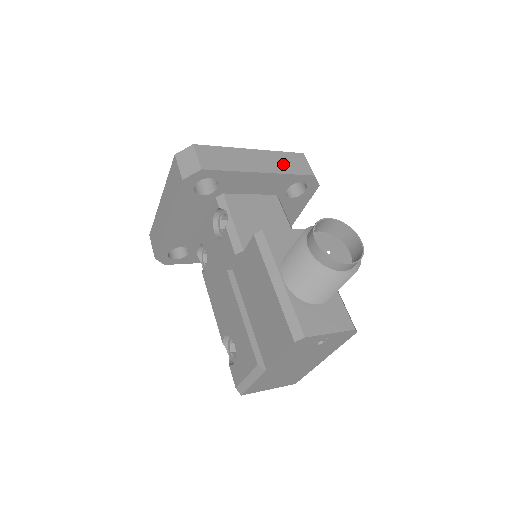
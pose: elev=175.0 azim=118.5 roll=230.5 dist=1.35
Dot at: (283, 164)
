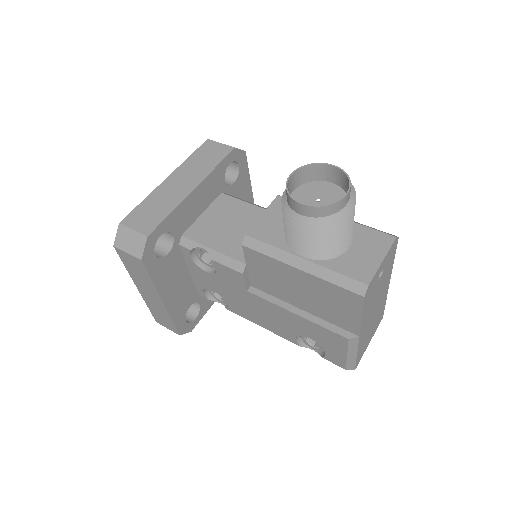
Dot at: (202, 164)
